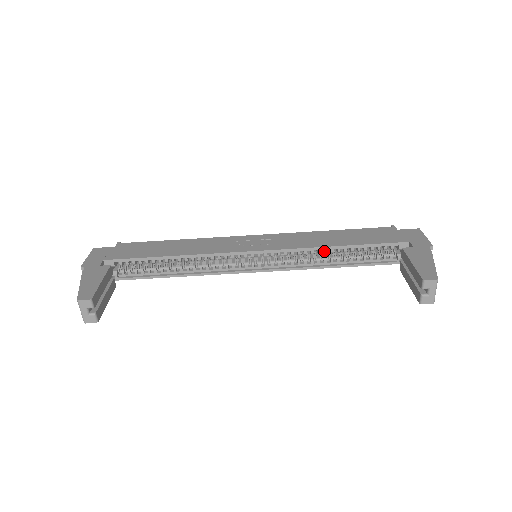
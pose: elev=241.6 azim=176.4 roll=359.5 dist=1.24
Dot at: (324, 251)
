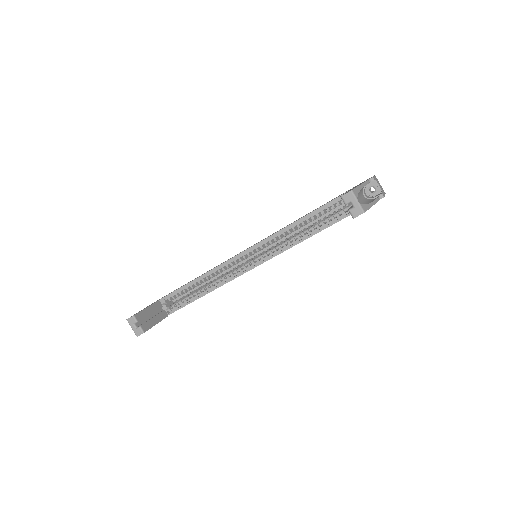
Dot at: (297, 226)
